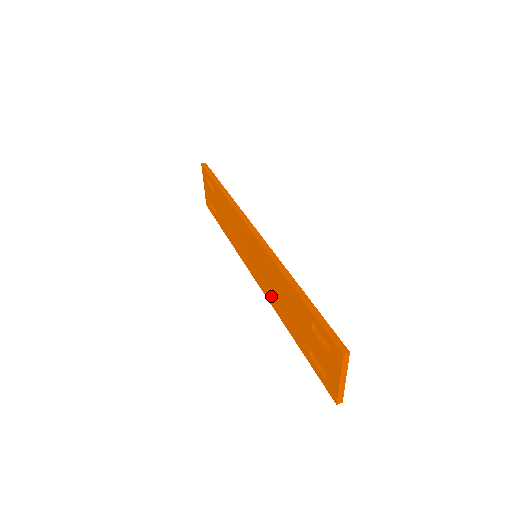
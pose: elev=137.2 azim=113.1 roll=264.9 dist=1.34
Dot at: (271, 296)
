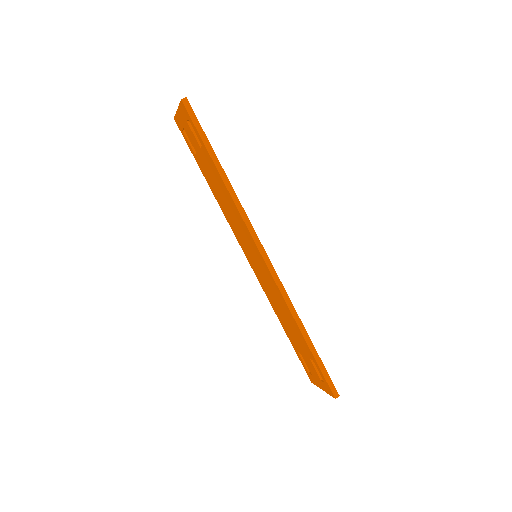
Dot at: (267, 292)
